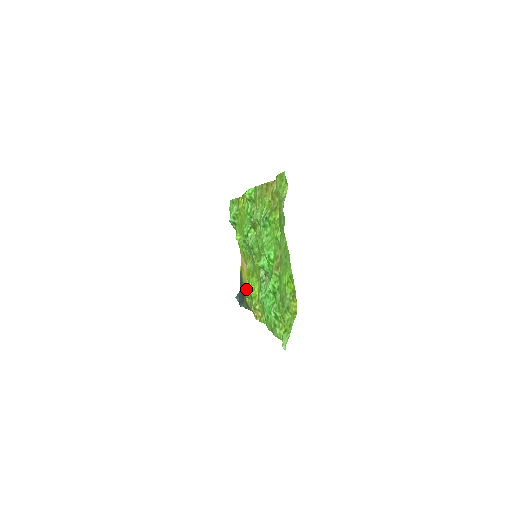
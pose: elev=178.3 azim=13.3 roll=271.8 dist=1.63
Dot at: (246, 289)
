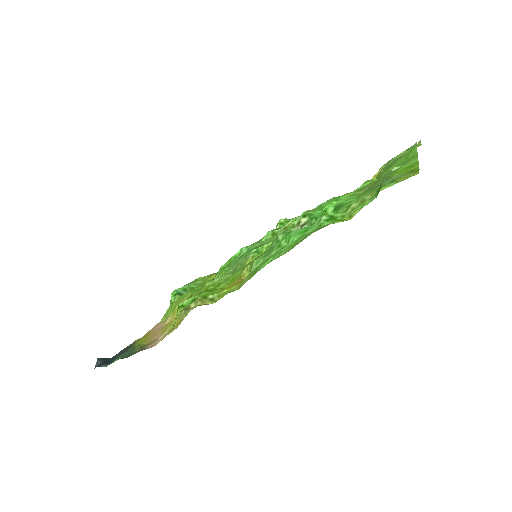
Dot at: occluded
